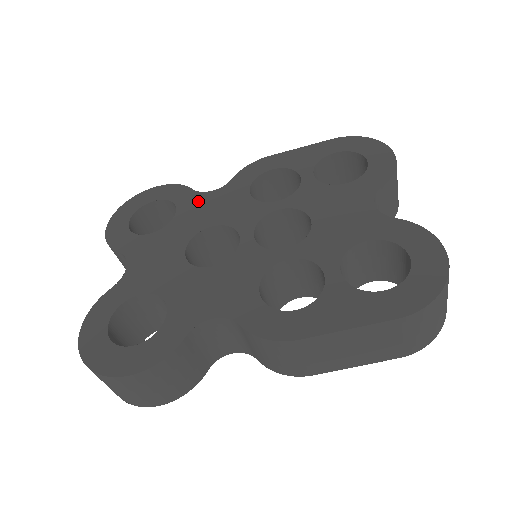
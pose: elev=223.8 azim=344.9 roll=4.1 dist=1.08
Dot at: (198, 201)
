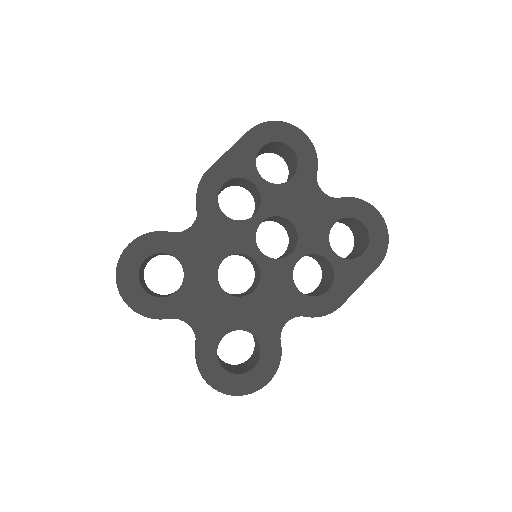
Dot at: (189, 242)
